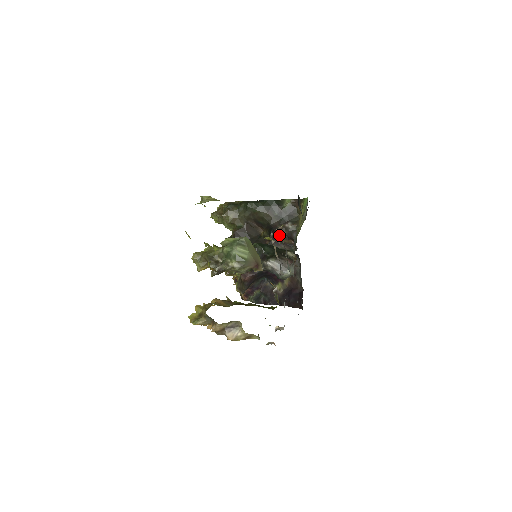
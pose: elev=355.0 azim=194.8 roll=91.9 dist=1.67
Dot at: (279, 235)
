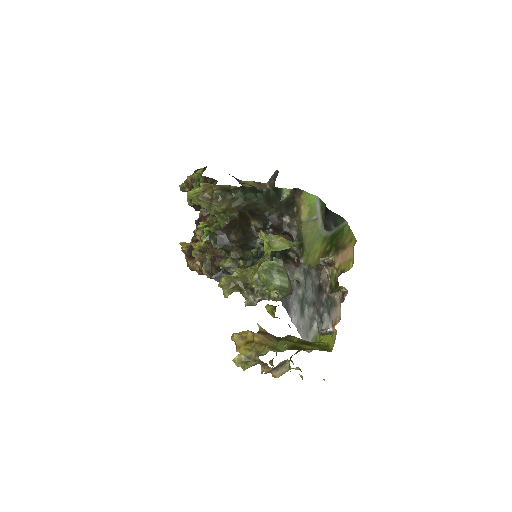
Dot at: (328, 267)
